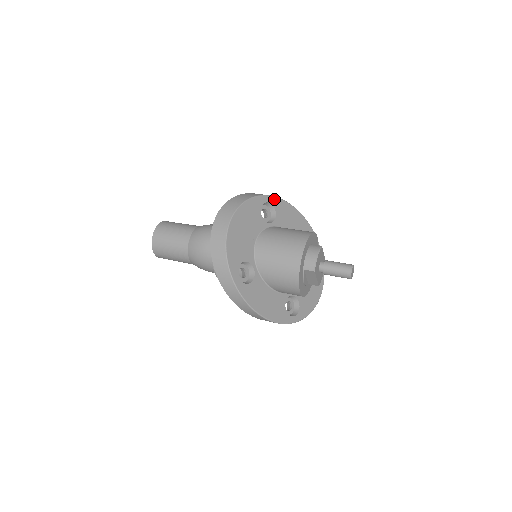
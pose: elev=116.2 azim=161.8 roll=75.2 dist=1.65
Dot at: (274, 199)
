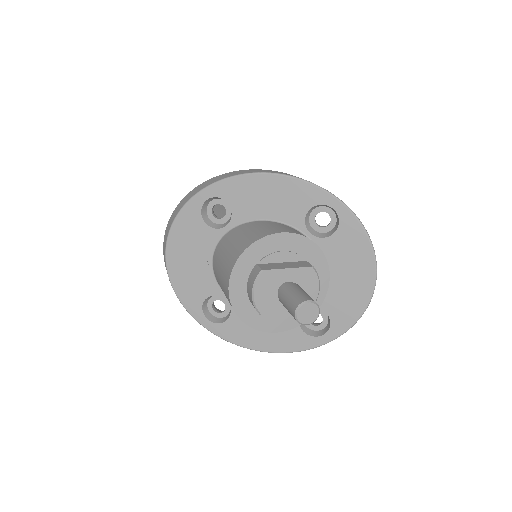
Dot at: (217, 186)
